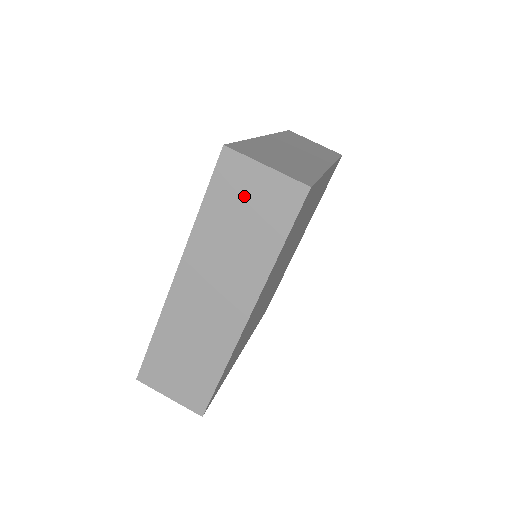
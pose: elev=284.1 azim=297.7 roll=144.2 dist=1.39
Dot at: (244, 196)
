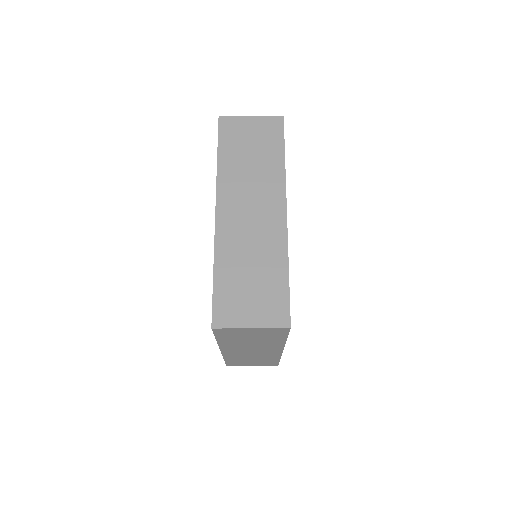
Dot at: (245, 137)
